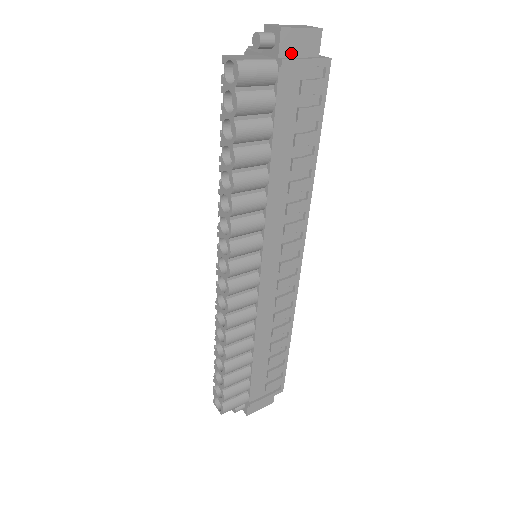
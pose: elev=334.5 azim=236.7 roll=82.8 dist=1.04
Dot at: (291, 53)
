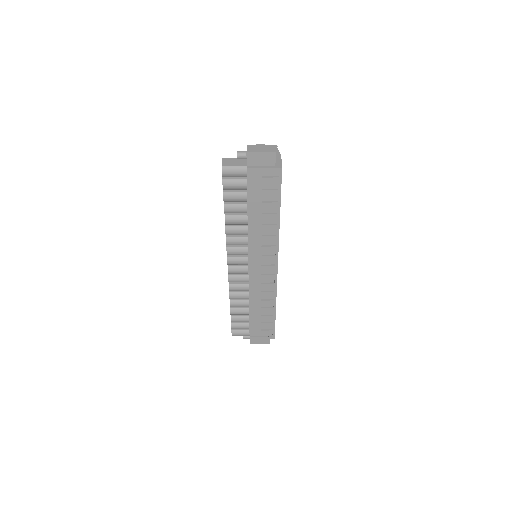
Dot at: (255, 164)
